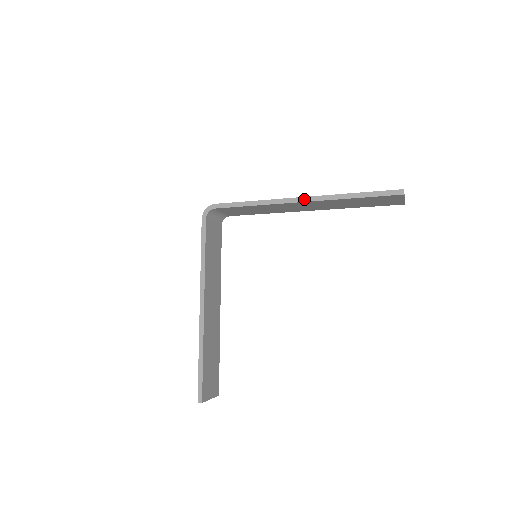
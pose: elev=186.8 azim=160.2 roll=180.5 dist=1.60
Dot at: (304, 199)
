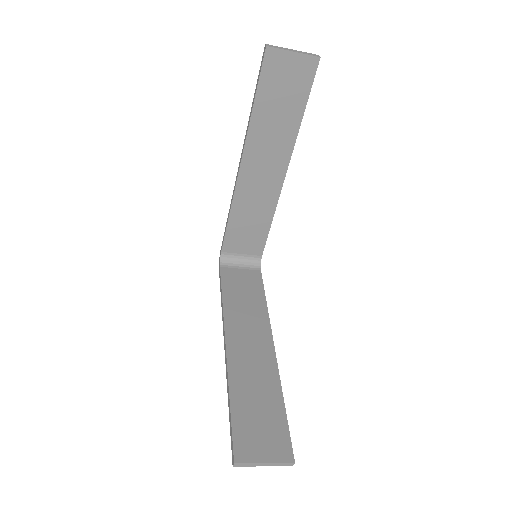
Dot at: (240, 162)
